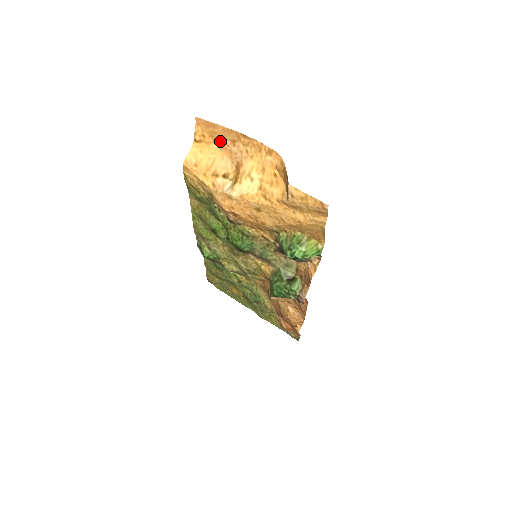
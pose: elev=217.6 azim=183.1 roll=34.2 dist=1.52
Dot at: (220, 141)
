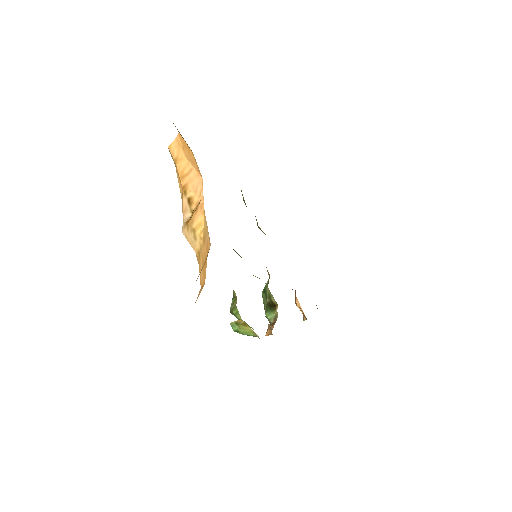
Dot at: occluded
